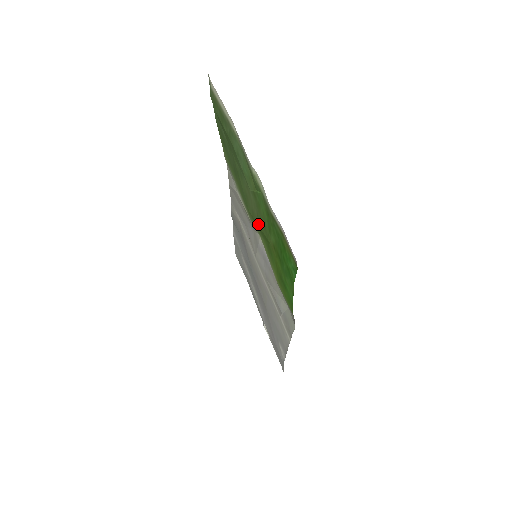
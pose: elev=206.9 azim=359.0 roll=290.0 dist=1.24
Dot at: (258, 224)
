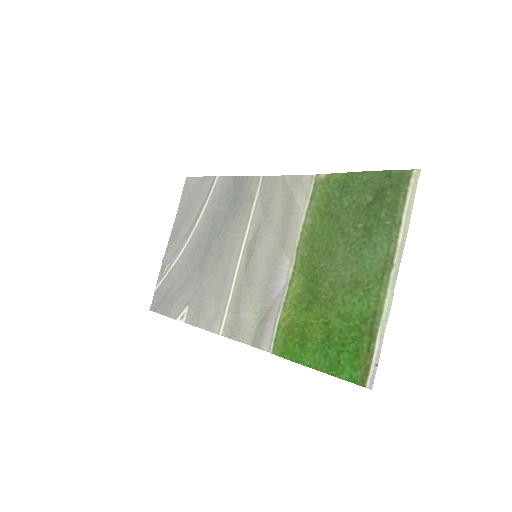
Dot at: (320, 282)
